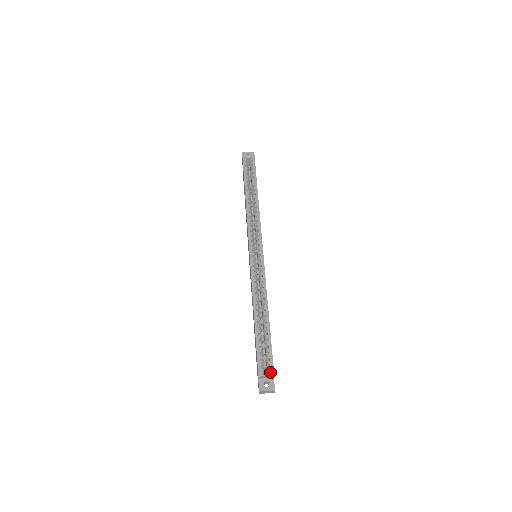
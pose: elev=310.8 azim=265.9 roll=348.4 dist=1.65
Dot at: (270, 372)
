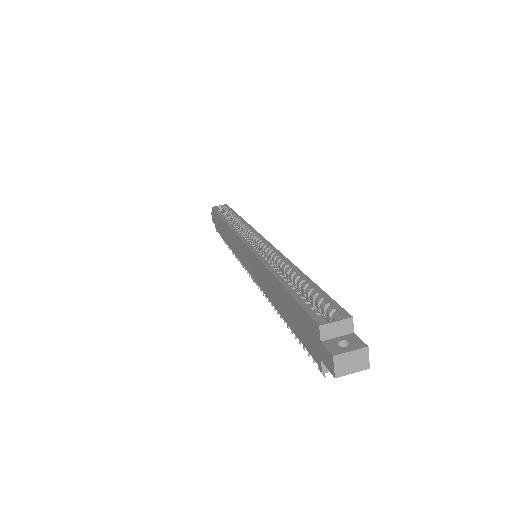
Dot at: (341, 315)
